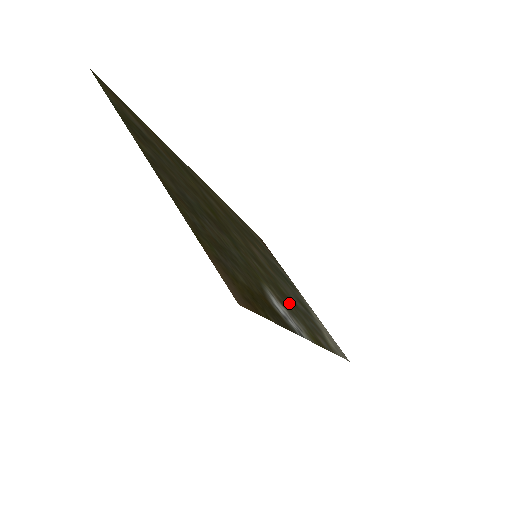
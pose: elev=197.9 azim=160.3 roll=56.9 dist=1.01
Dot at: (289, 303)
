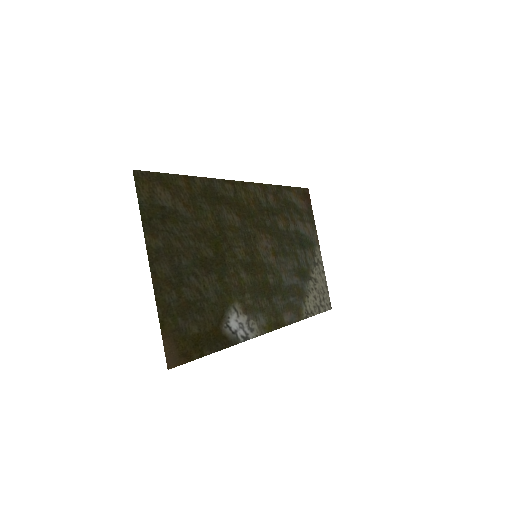
Dot at: (265, 297)
